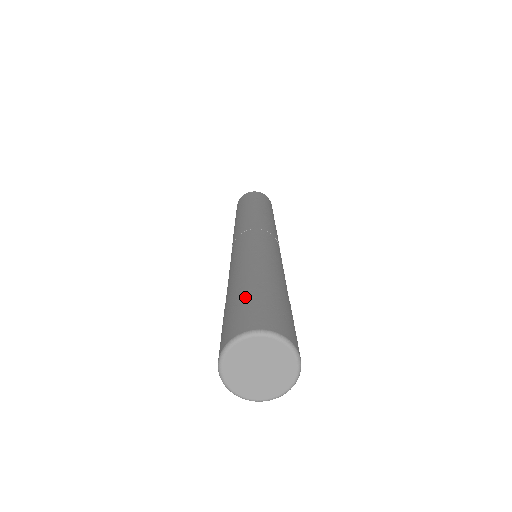
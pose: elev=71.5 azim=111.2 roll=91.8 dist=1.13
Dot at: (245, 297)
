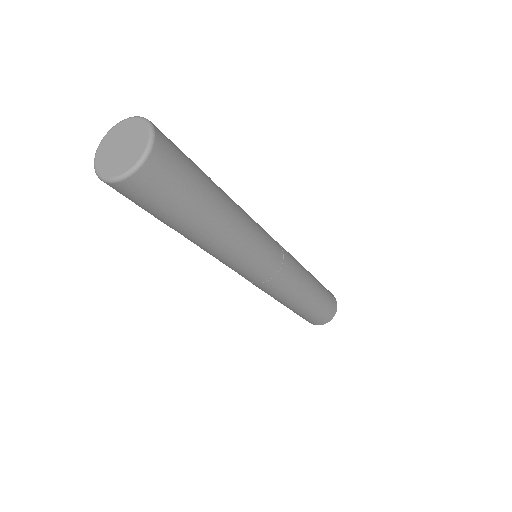
Dot at: occluded
